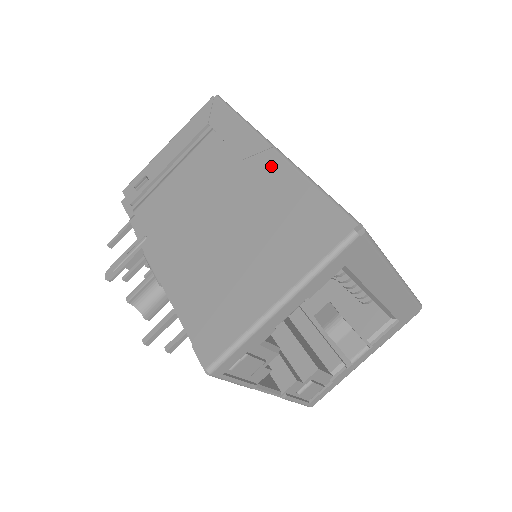
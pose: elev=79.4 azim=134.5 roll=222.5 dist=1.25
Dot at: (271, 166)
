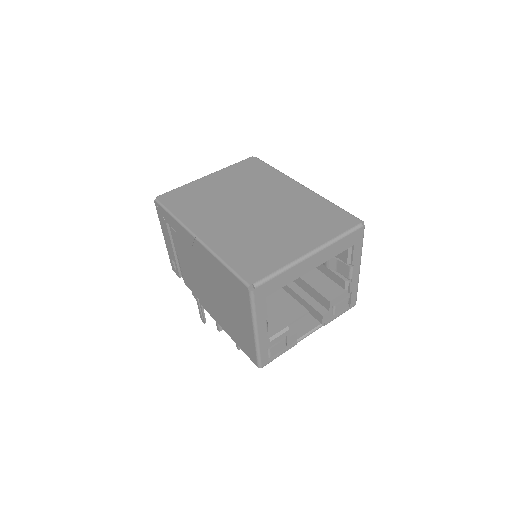
Dot at: (202, 251)
